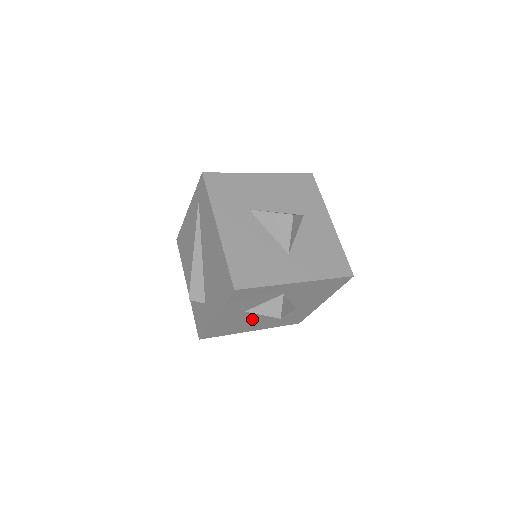
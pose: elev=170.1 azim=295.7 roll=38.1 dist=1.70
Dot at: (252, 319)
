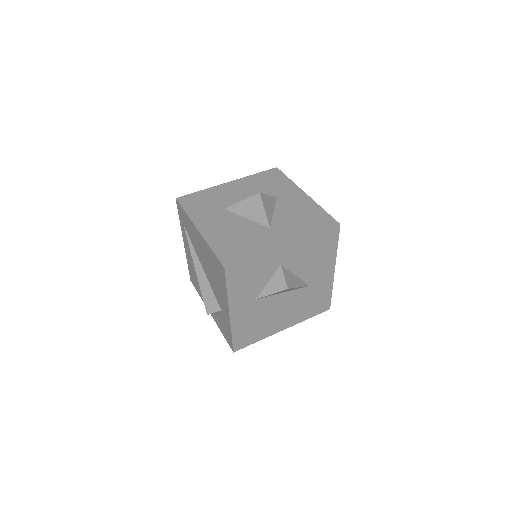
Dot at: (272, 311)
